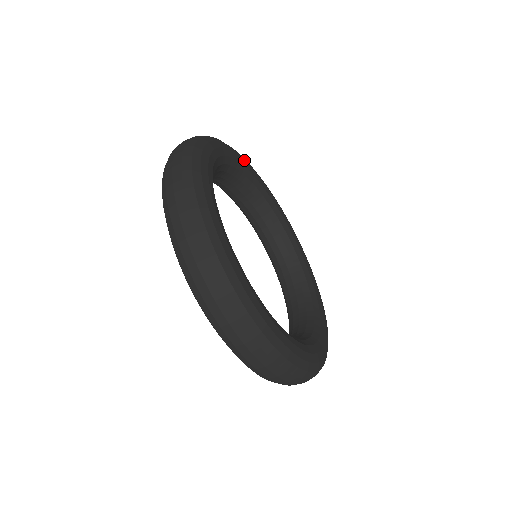
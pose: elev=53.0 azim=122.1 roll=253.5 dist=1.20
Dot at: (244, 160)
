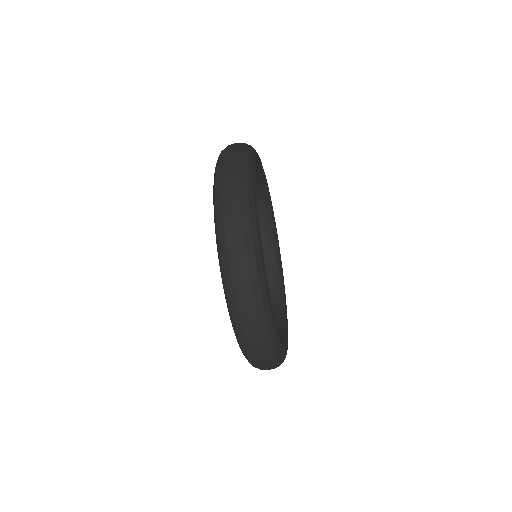
Dot at: (258, 157)
